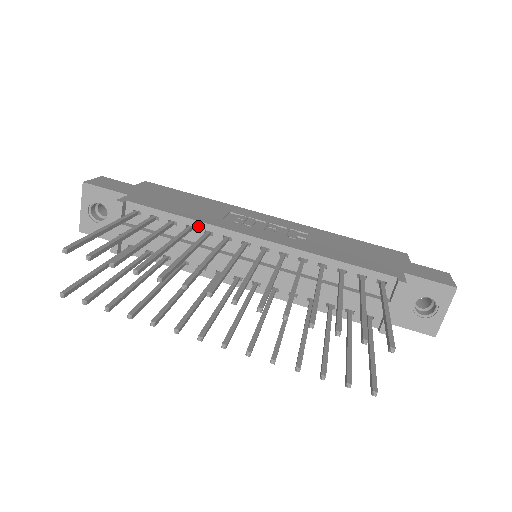
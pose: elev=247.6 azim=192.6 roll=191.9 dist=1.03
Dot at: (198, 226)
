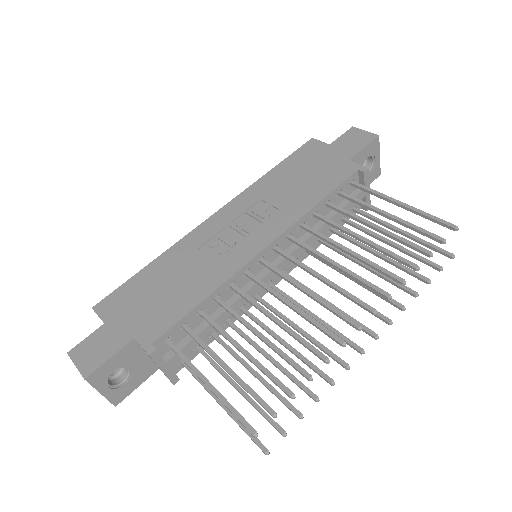
Dot at: (220, 291)
